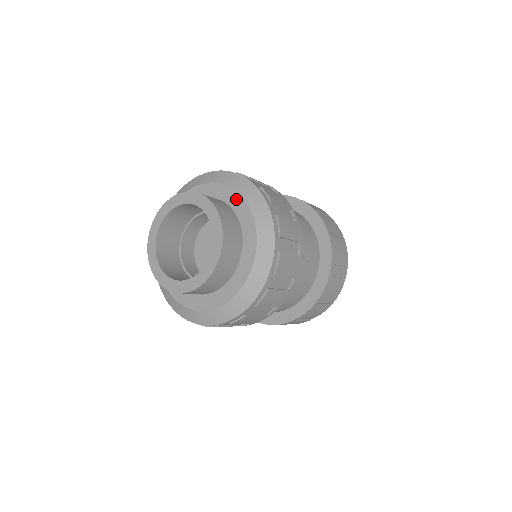
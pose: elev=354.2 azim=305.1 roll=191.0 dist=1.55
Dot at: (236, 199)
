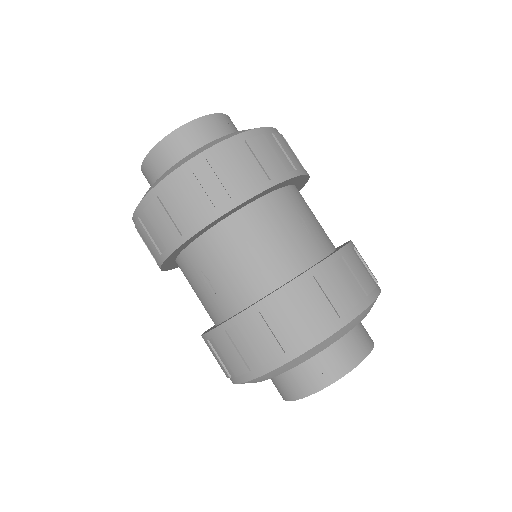
Dot at: occluded
